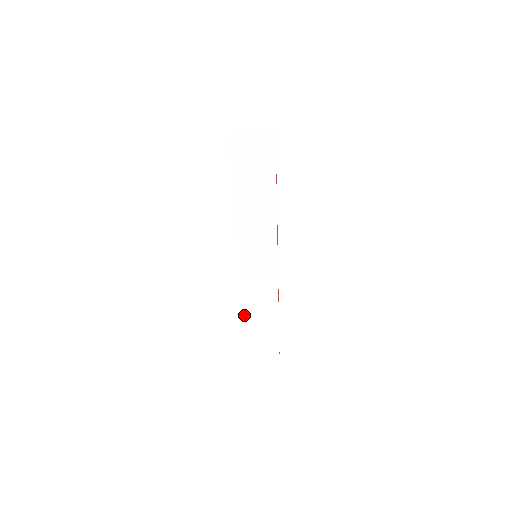
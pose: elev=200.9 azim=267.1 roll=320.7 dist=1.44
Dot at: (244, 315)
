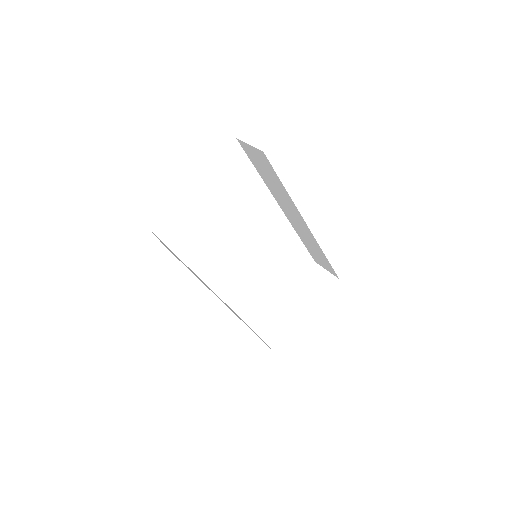
Dot at: (287, 293)
